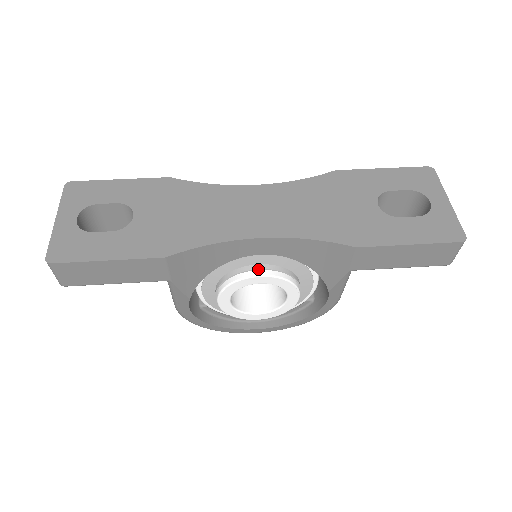
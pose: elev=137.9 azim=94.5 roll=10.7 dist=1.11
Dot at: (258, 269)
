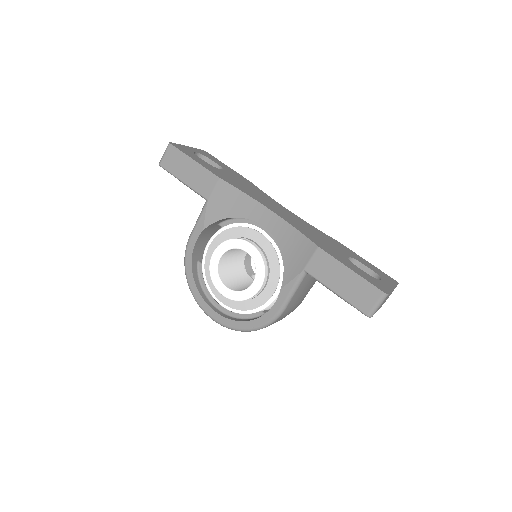
Dot at: (253, 242)
